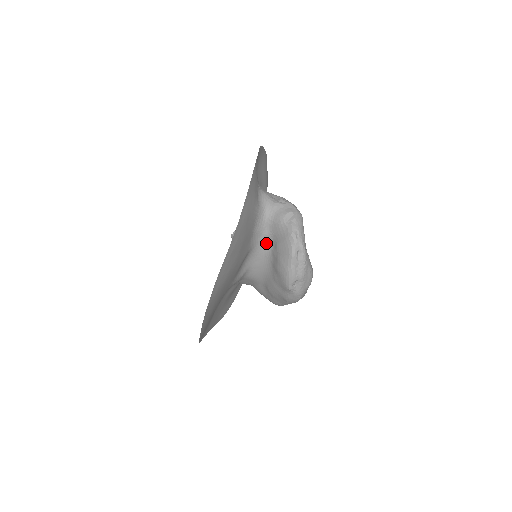
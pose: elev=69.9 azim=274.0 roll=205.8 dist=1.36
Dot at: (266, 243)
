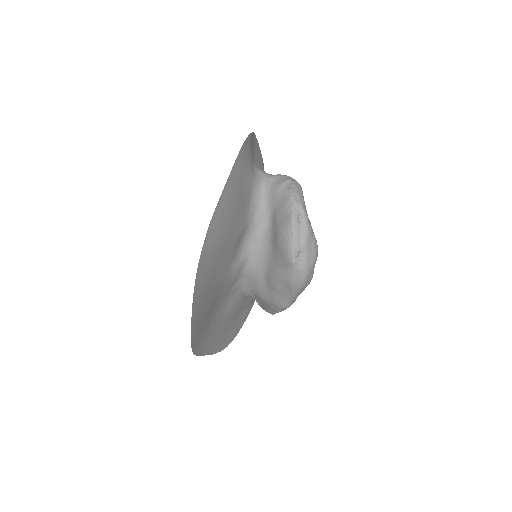
Dot at: (264, 221)
